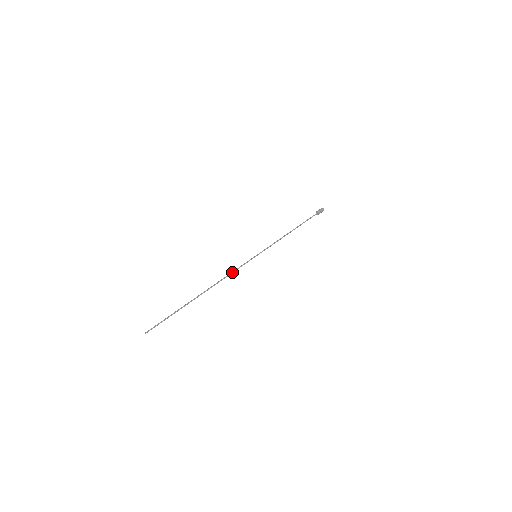
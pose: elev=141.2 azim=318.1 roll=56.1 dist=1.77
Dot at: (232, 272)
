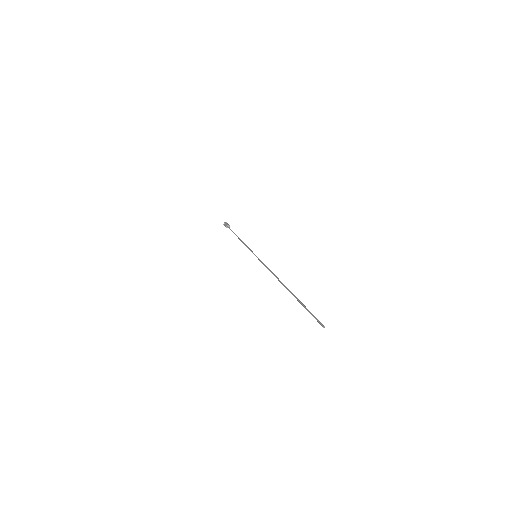
Dot at: (268, 269)
